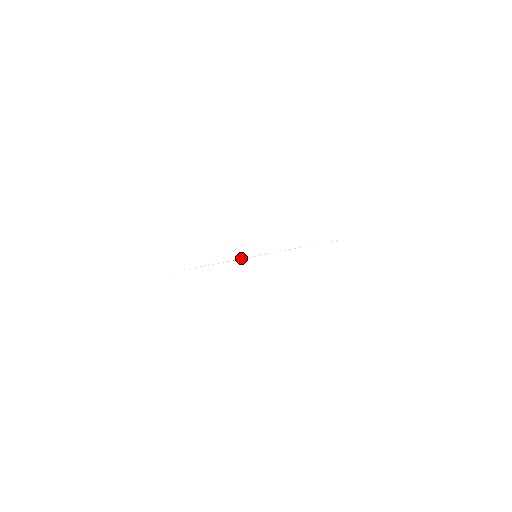
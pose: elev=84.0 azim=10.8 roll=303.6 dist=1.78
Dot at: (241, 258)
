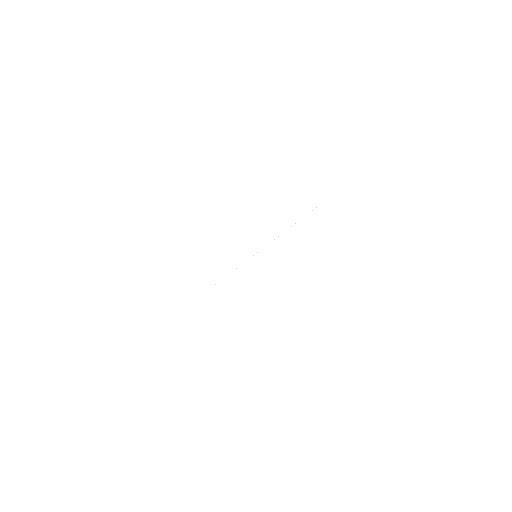
Dot at: occluded
